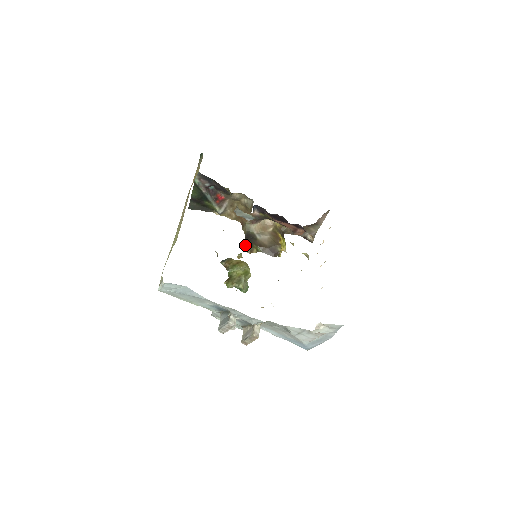
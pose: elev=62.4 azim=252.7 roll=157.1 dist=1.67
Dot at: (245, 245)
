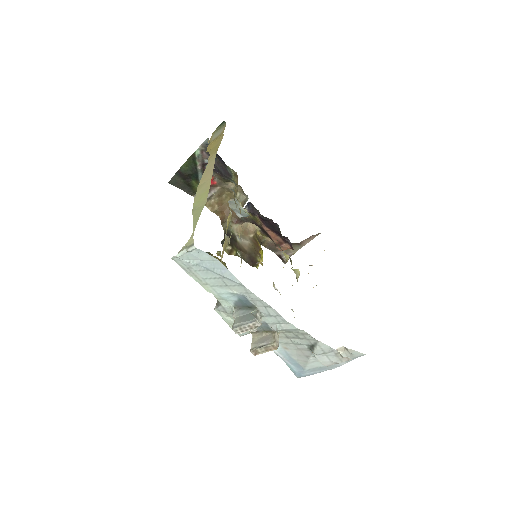
Dot at: occluded
